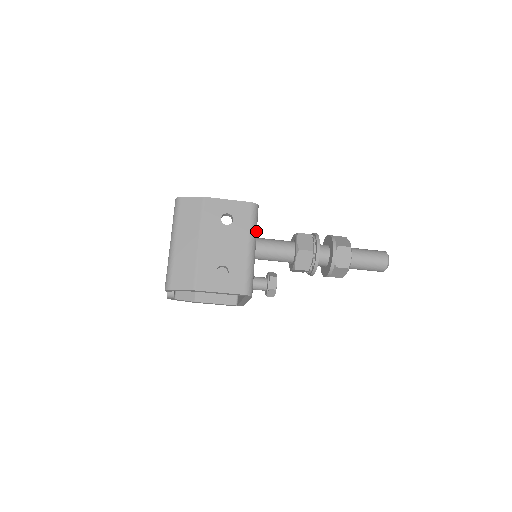
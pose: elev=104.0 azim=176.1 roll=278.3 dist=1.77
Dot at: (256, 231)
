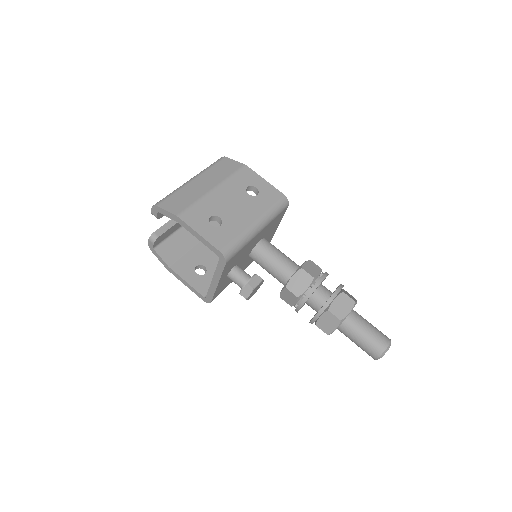
Dot at: (272, 219)
